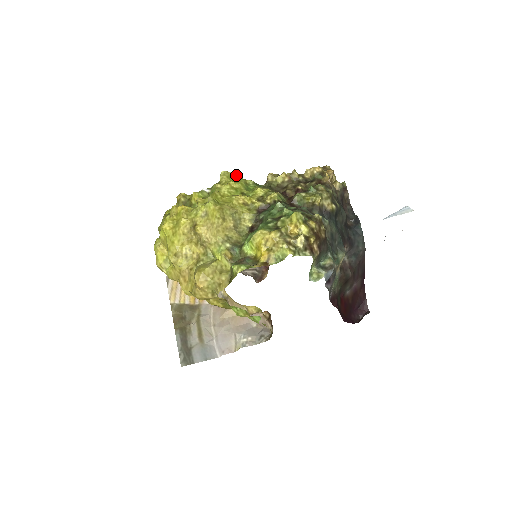
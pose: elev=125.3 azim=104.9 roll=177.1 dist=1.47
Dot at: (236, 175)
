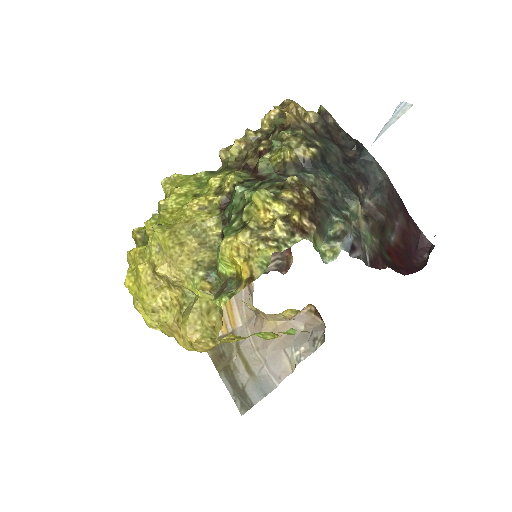
Dot at: (181, 175)
